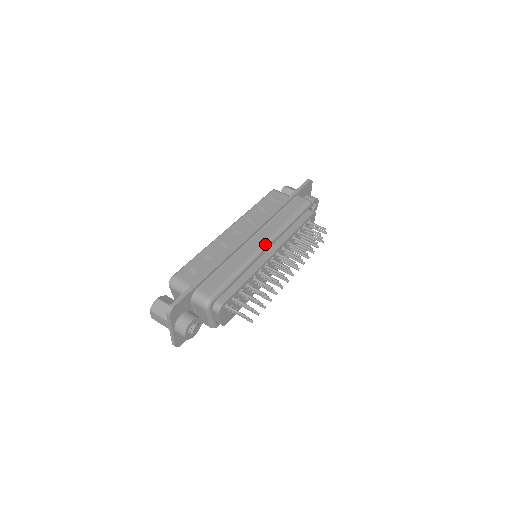
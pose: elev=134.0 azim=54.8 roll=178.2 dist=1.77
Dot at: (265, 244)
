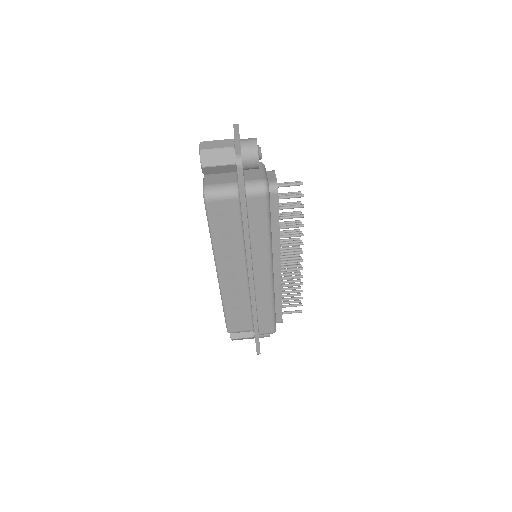
Dot at: (271, 274)
